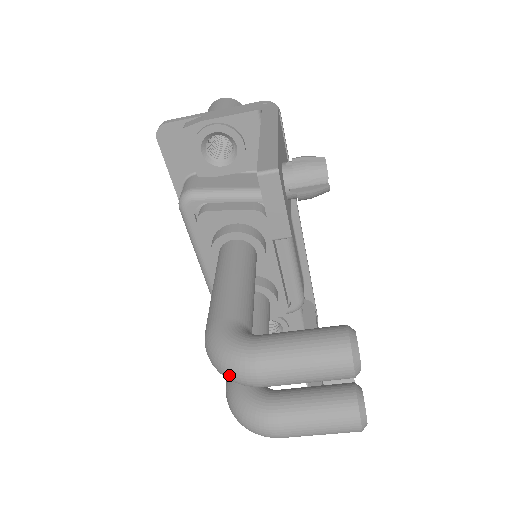
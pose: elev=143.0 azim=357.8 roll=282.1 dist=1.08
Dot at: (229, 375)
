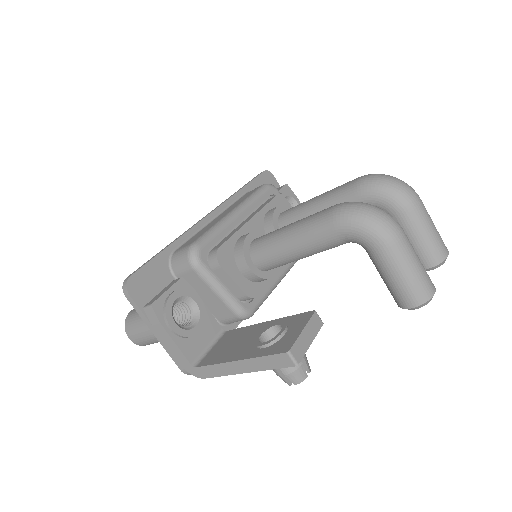
Dot at: (403, 182)
